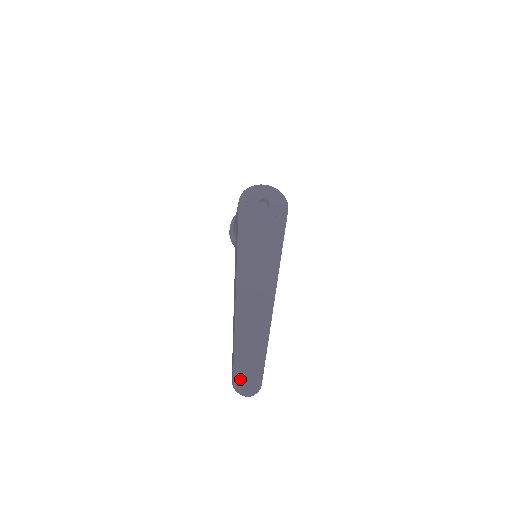
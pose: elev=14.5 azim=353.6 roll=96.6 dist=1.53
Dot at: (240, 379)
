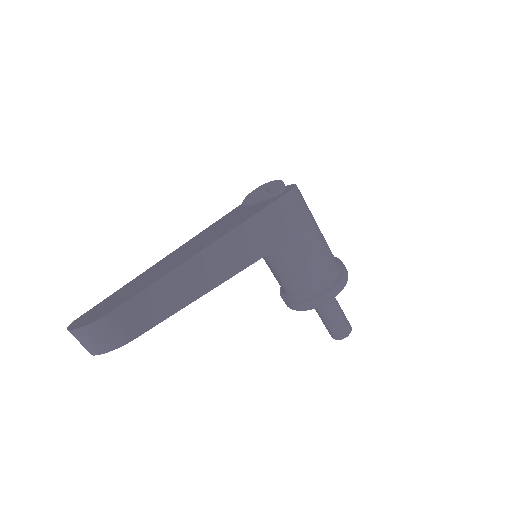
Dot at: (87, 315)
